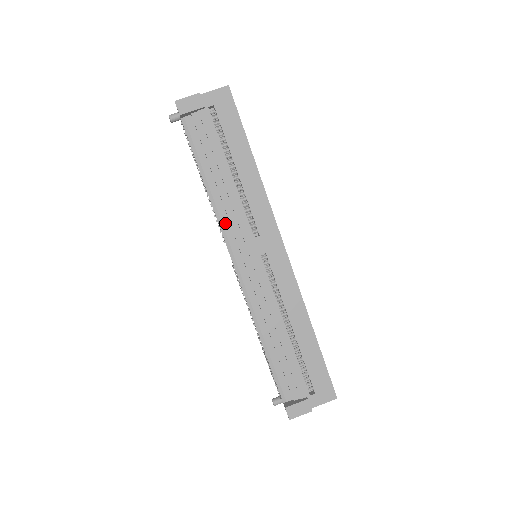
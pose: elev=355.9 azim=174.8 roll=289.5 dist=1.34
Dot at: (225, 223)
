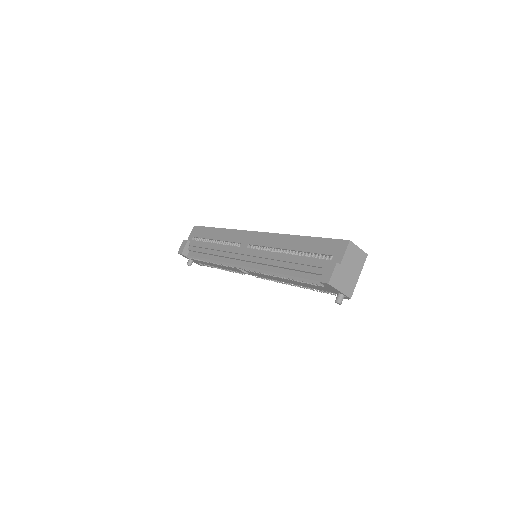
Dot at: (226, 261)
